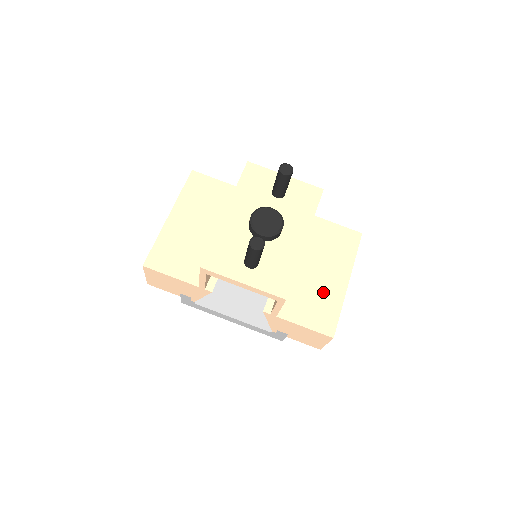
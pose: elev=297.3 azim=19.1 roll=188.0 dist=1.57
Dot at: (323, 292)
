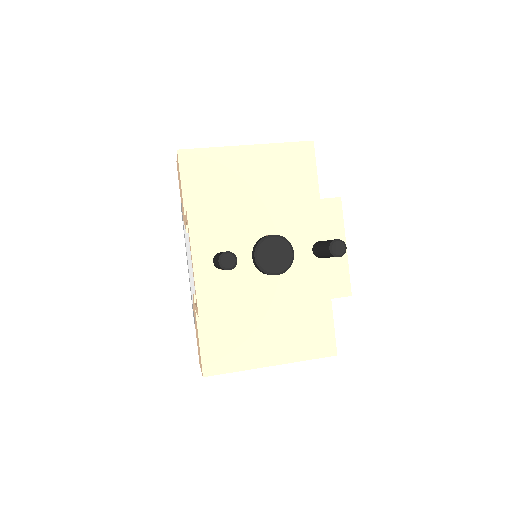
Dot at: (247, 344)
